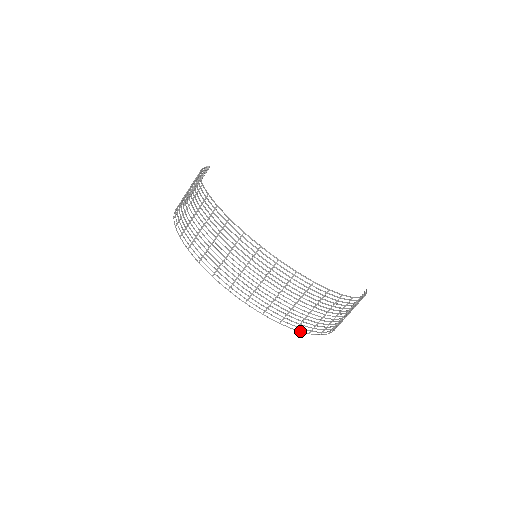
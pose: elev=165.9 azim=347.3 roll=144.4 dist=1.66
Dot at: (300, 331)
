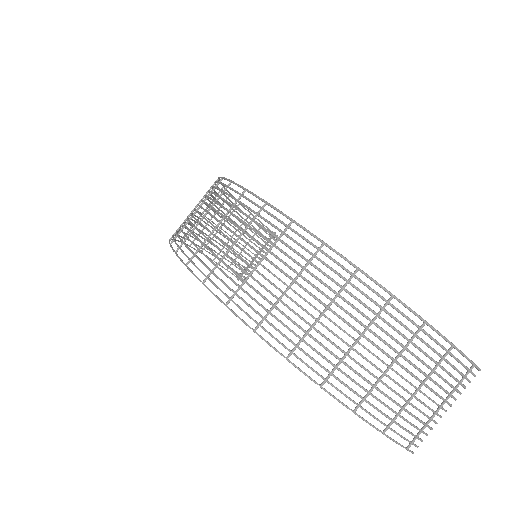
Dot at: (264, 339)
